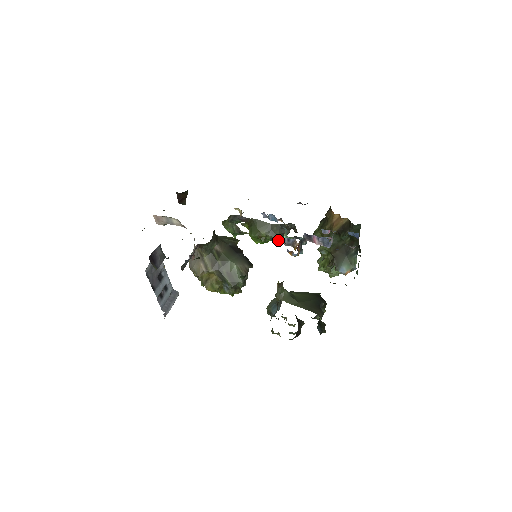
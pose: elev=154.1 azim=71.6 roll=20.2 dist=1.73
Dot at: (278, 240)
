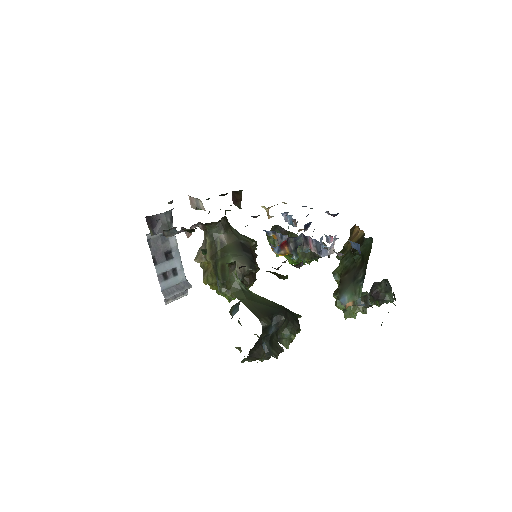
Dot at: (275, 237)
